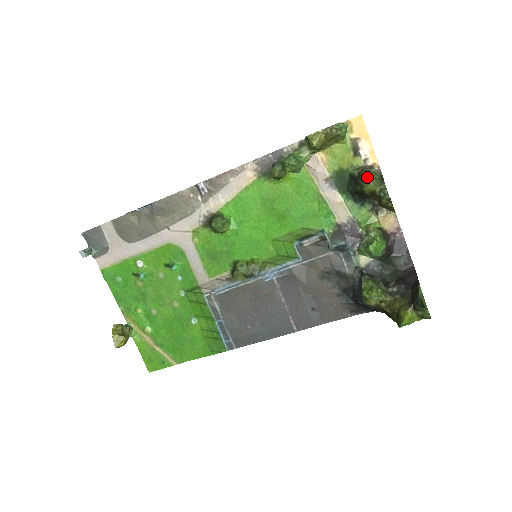
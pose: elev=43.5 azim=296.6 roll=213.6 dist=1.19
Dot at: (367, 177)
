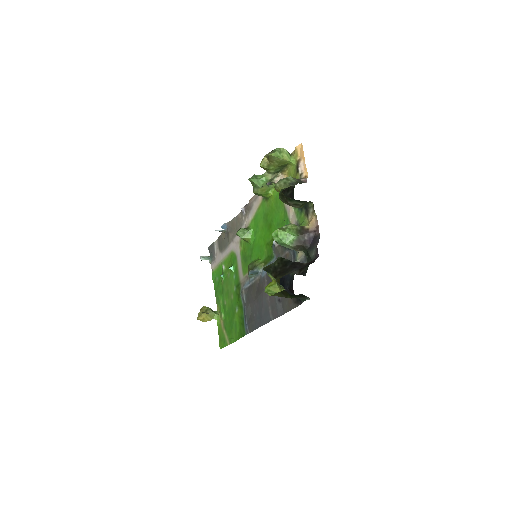
Dot at: occluded
